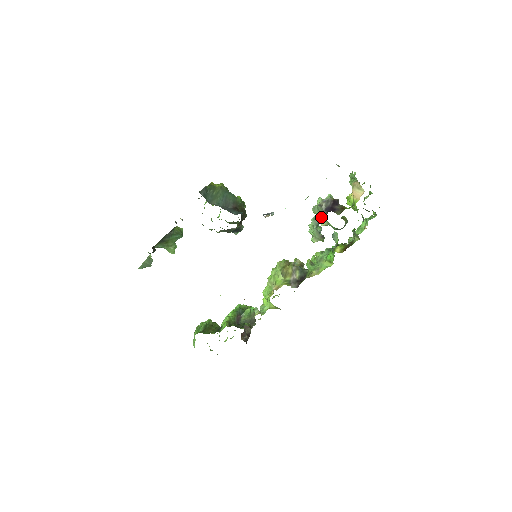
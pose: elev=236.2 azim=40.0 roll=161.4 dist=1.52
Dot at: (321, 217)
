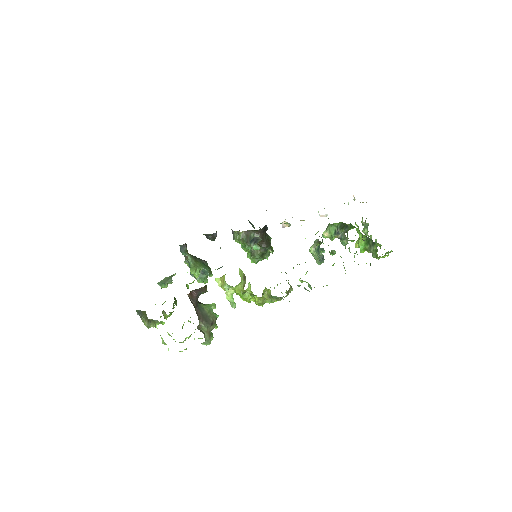
Dot at: (326, 229)
